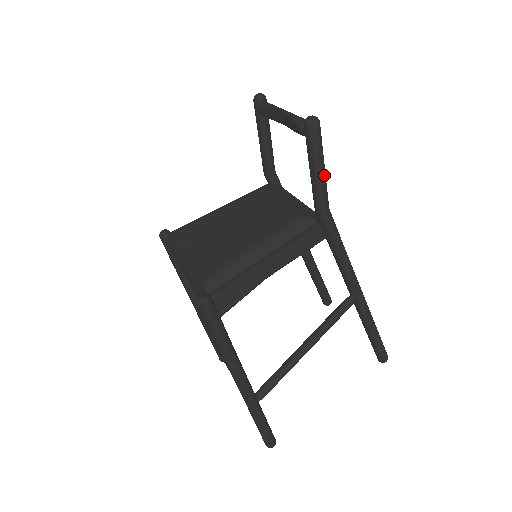
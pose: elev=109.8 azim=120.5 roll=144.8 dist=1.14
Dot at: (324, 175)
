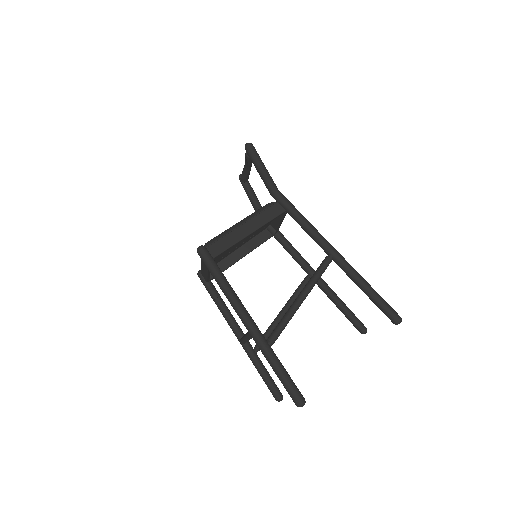
Dot at: (265, 170)
